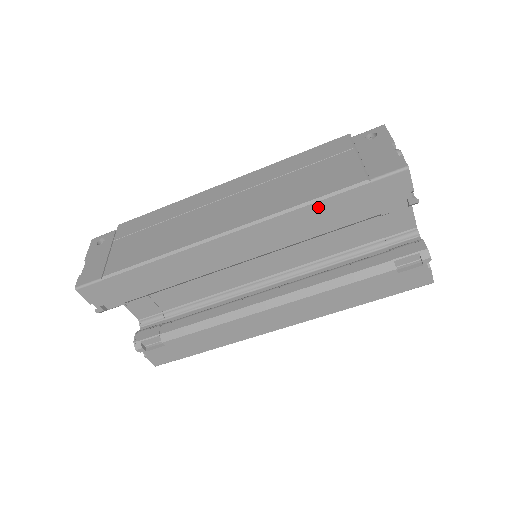
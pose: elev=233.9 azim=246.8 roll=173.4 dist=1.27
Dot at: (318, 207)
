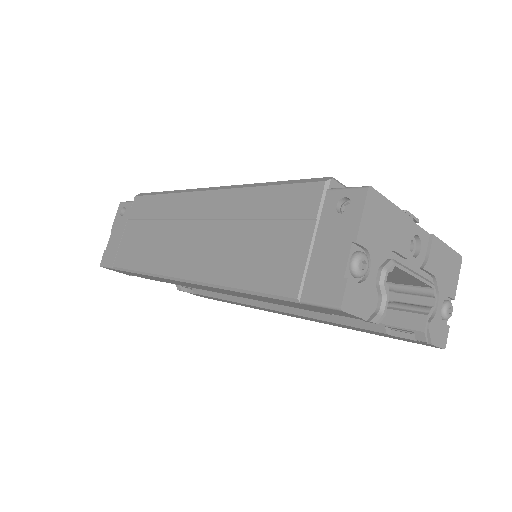
Dot at: (255, 296)
